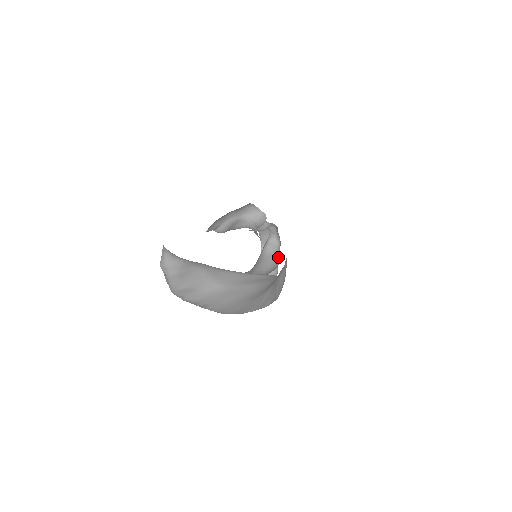
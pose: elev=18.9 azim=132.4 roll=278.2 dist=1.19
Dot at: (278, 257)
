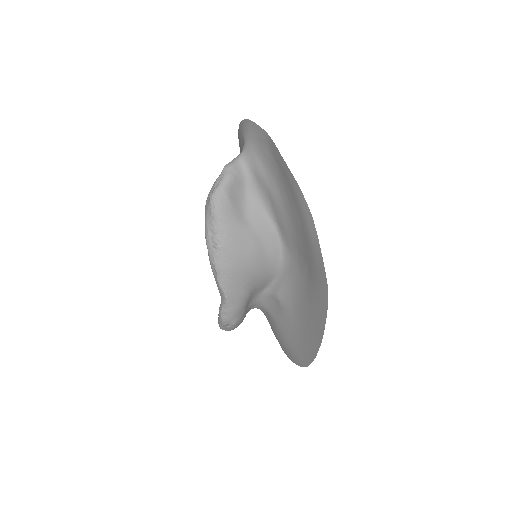
Dot at: occluded
